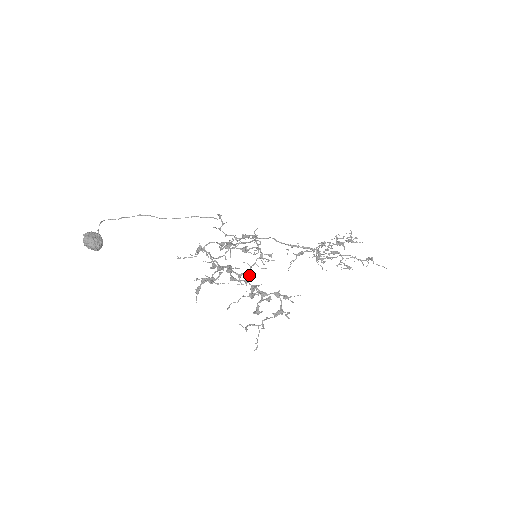
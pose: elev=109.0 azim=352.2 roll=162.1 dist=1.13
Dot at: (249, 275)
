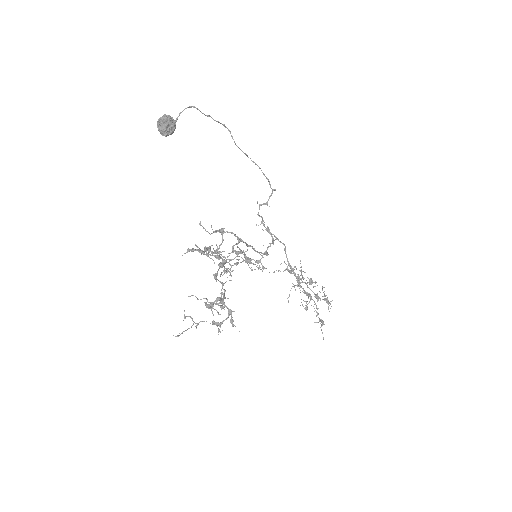
Dot at: (230, 280)
